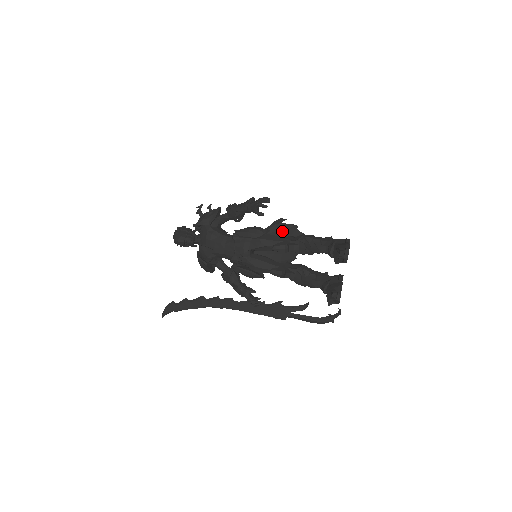
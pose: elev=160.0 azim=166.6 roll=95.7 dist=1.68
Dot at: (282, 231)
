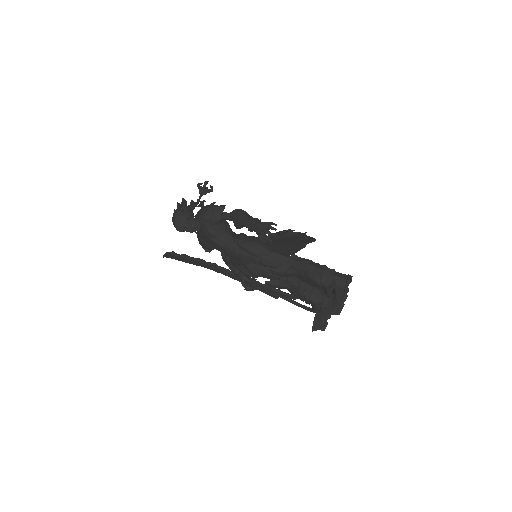
Dot at: (288, 237)
